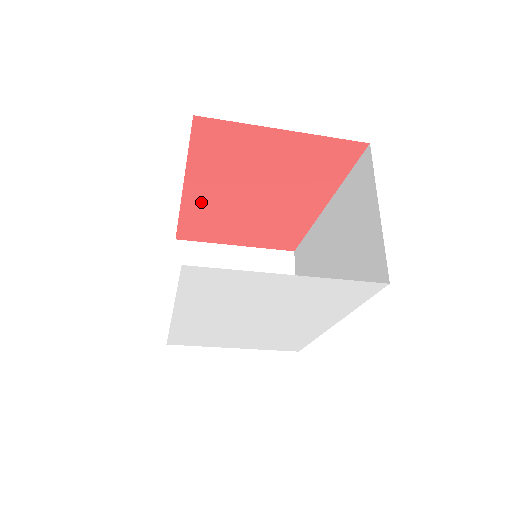
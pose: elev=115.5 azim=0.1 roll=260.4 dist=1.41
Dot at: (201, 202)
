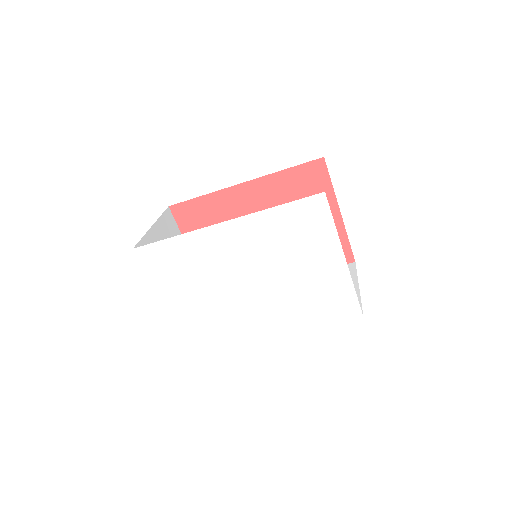
Dot at: (235, 201)
